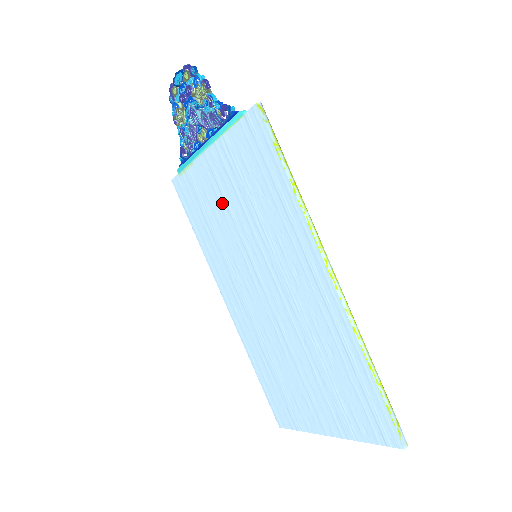
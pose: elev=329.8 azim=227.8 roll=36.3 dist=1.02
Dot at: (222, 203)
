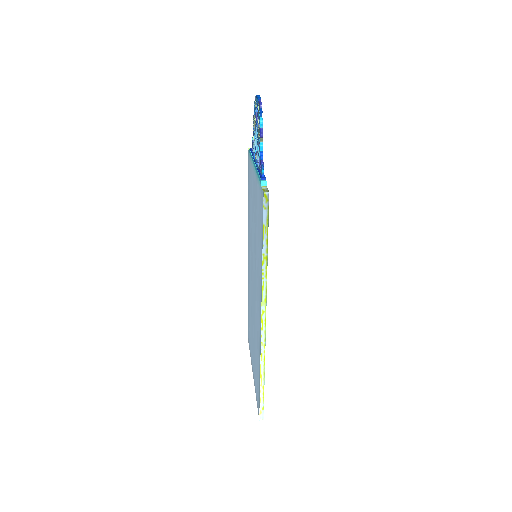
Dot at: (253, 207)
